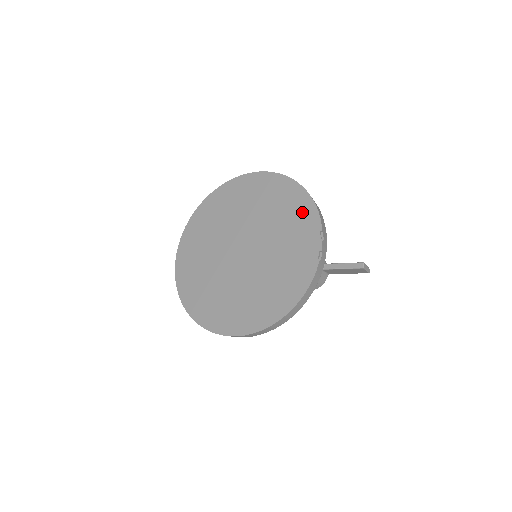
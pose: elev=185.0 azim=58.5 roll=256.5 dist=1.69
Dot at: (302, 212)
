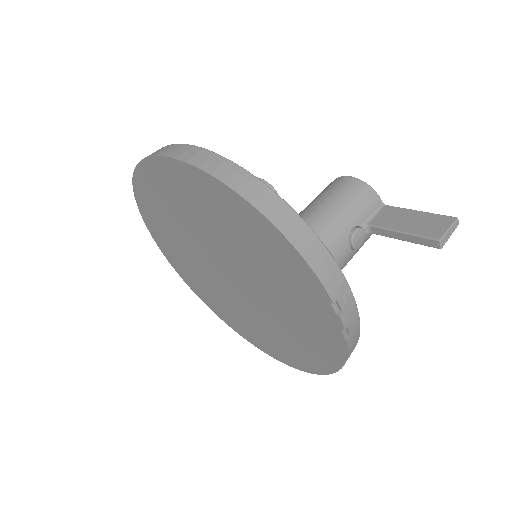
Dot at: (285, 261)
